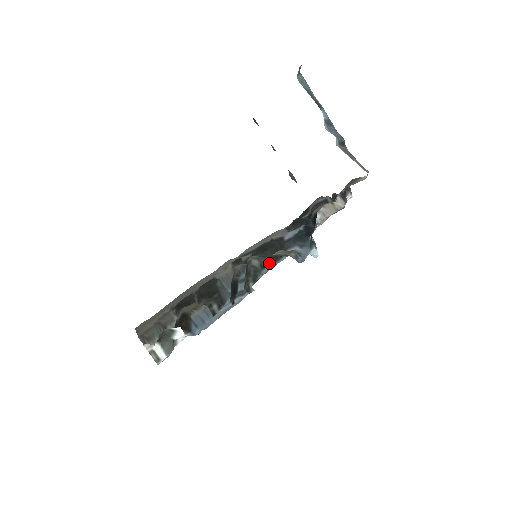
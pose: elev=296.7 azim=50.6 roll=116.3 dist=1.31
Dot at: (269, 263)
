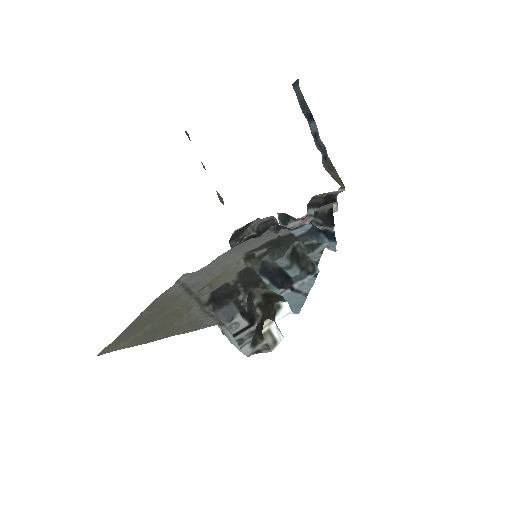
Dot at: (307, 251)
